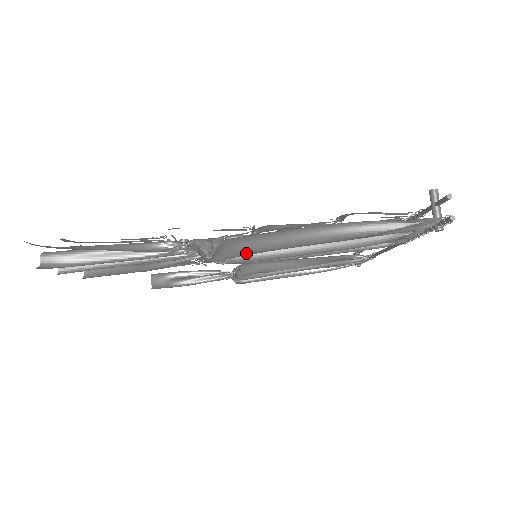
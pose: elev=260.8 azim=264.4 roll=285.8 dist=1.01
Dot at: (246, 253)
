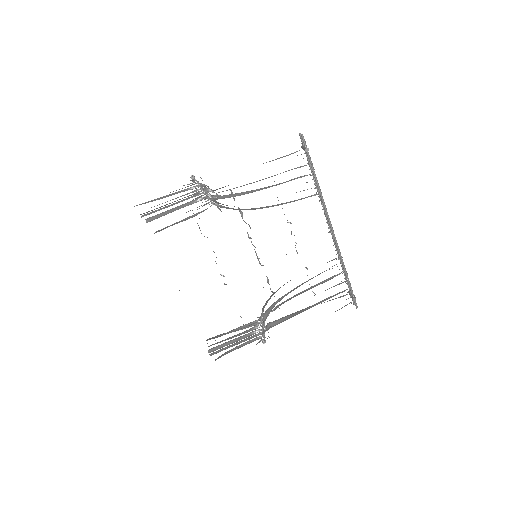
Dot at: occluded
